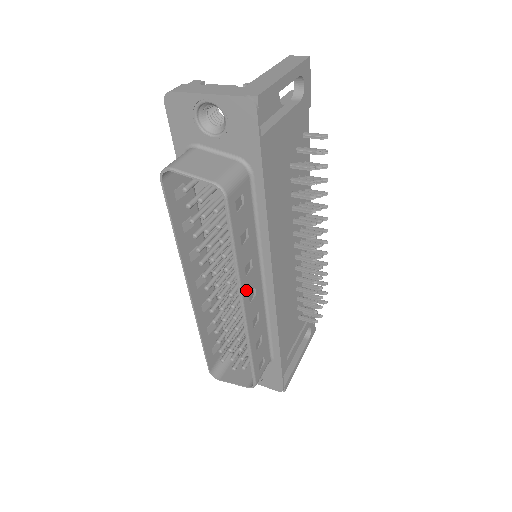
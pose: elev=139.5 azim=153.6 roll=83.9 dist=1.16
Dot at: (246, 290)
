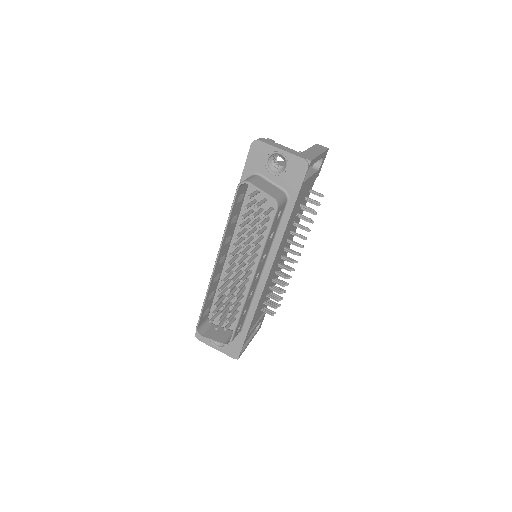
Dot at: (257, 271)
